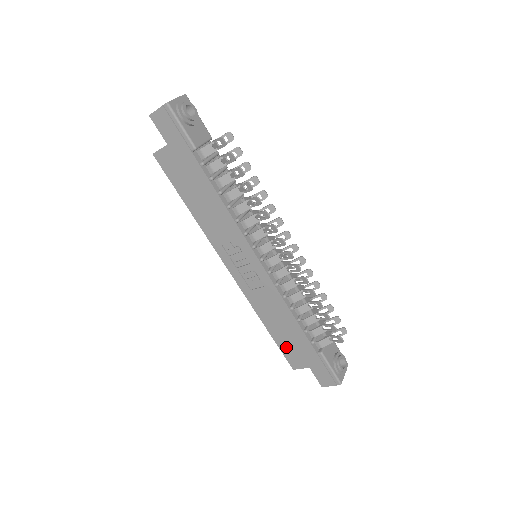
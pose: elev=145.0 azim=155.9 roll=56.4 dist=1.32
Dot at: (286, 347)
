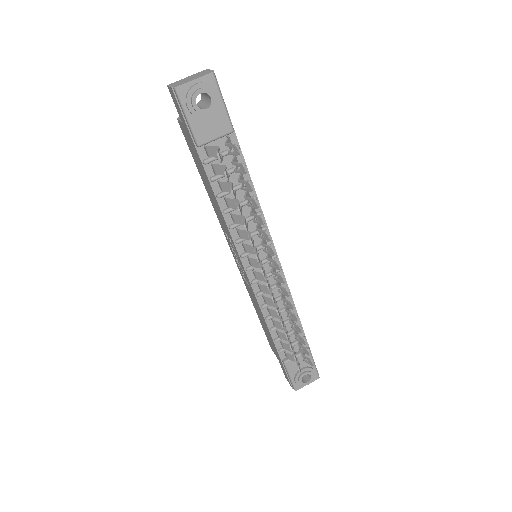
Dot at: (266, 333)
